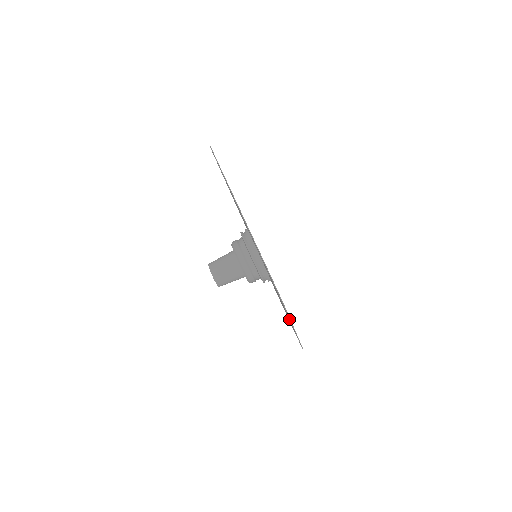
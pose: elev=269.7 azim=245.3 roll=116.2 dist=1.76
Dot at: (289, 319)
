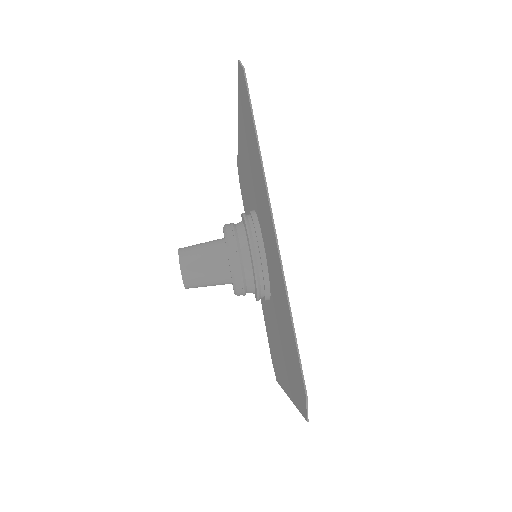
Dot at: (263, 187)
